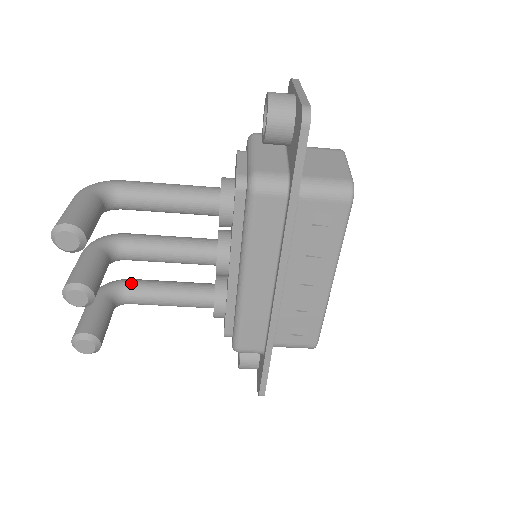
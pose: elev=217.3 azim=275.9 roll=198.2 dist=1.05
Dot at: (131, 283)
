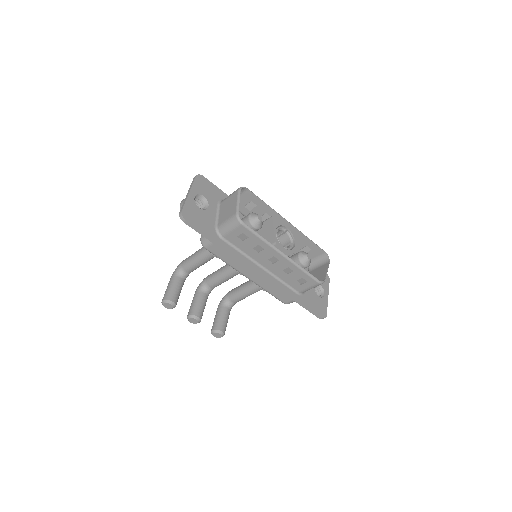
Dot at: (229, 294)
